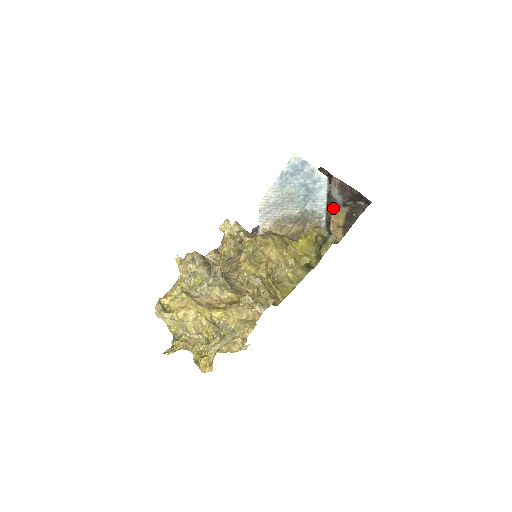
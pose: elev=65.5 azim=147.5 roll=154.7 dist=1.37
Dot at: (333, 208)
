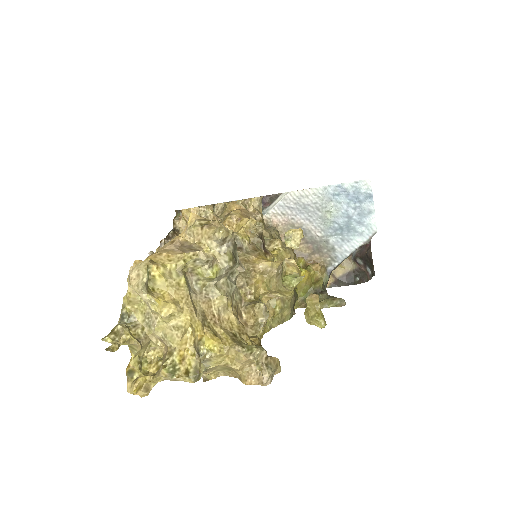
Dot at: occluded
